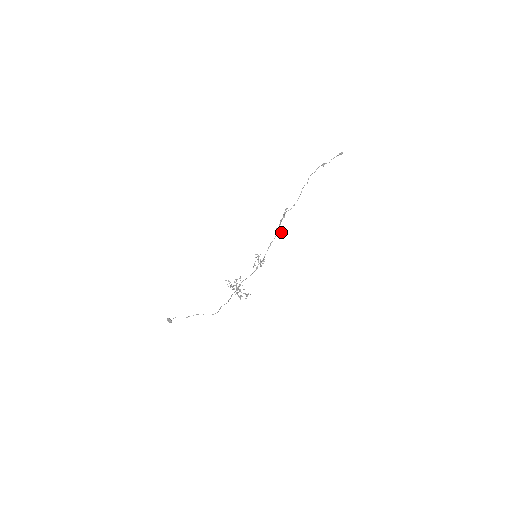
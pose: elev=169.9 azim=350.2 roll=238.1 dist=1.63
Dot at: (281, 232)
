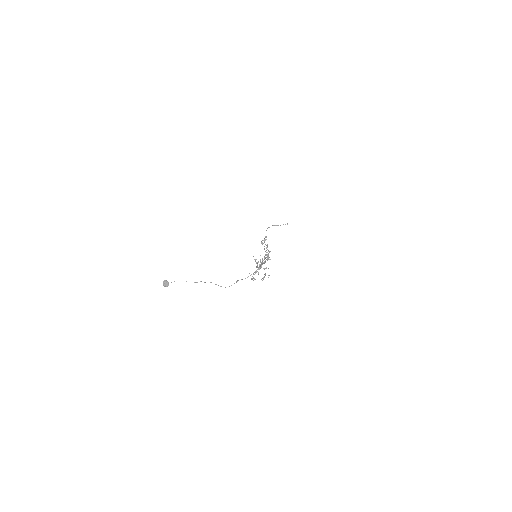
Dot at: occluded
